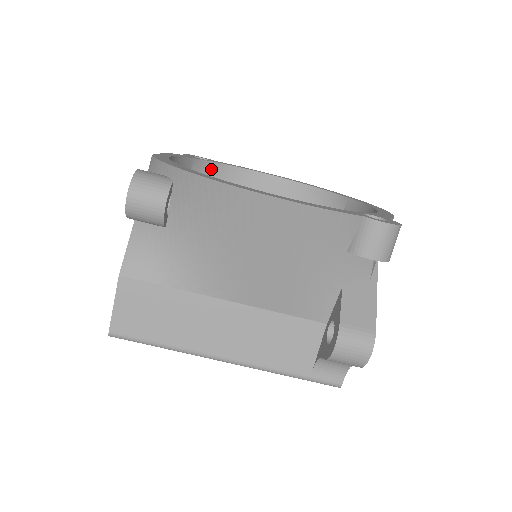
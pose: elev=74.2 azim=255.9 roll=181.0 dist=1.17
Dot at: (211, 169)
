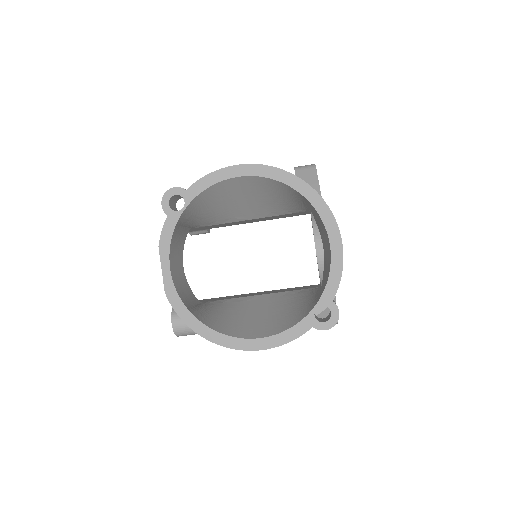
Dot at: (190, 207)
